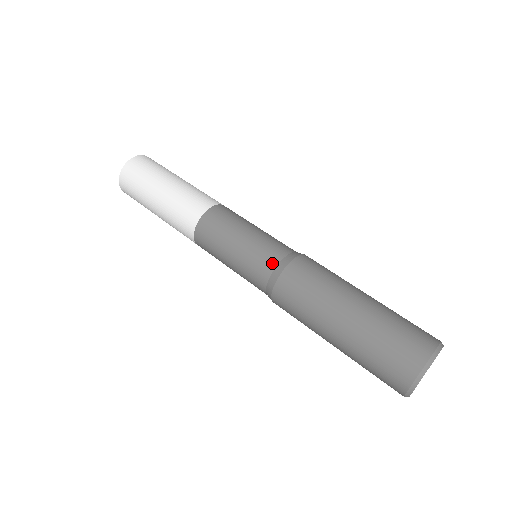
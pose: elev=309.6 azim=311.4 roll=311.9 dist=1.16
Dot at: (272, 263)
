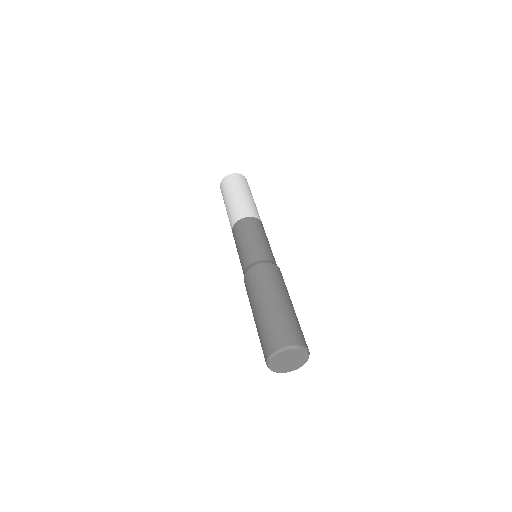
Dot at: (254, 259)
